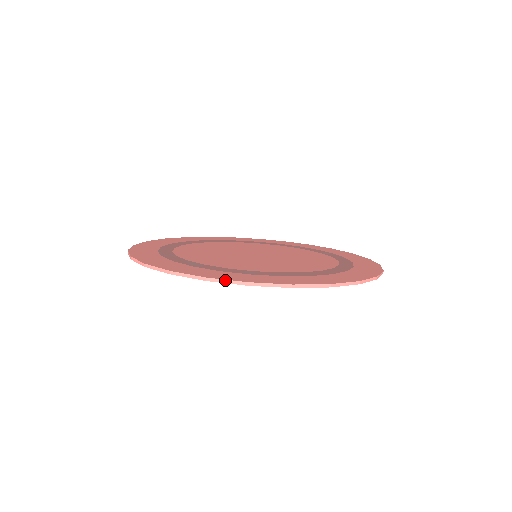
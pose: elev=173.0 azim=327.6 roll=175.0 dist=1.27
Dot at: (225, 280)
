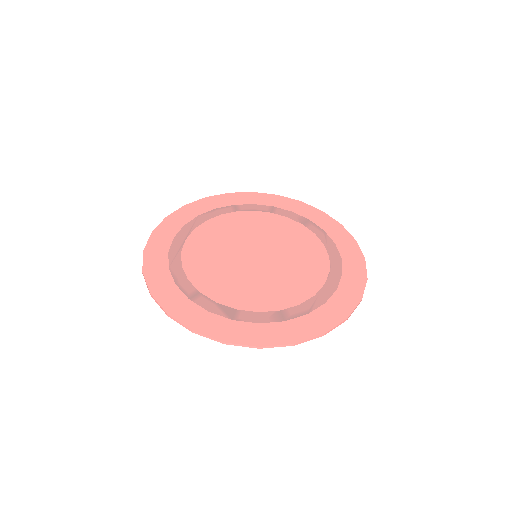
Dot at: (276, 346)
